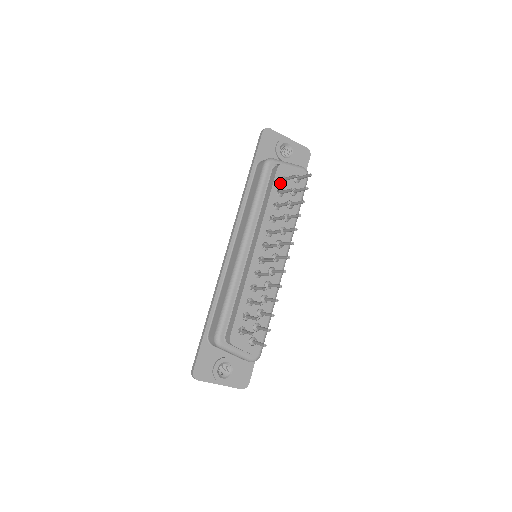
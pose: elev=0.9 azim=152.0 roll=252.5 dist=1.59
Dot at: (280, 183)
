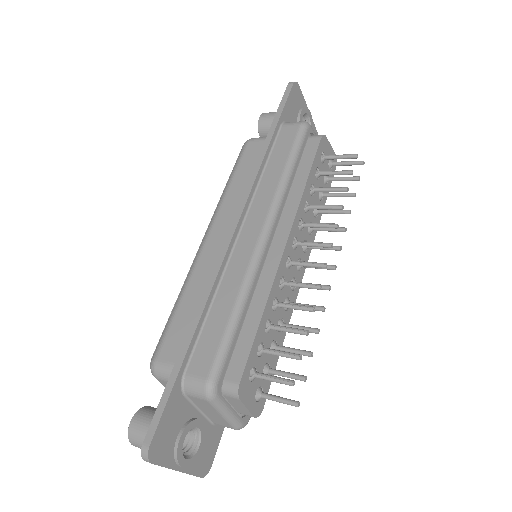
Dot at: (319, 160)
